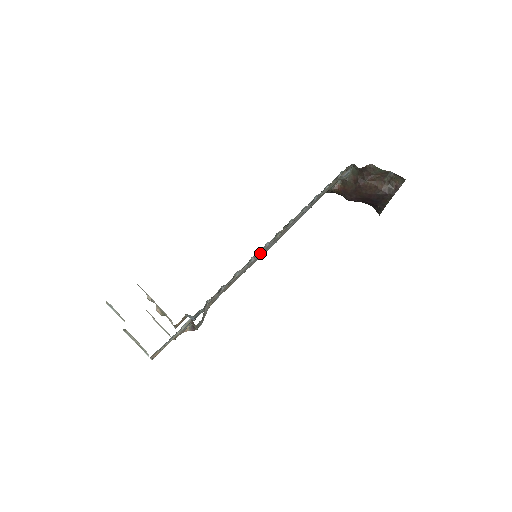
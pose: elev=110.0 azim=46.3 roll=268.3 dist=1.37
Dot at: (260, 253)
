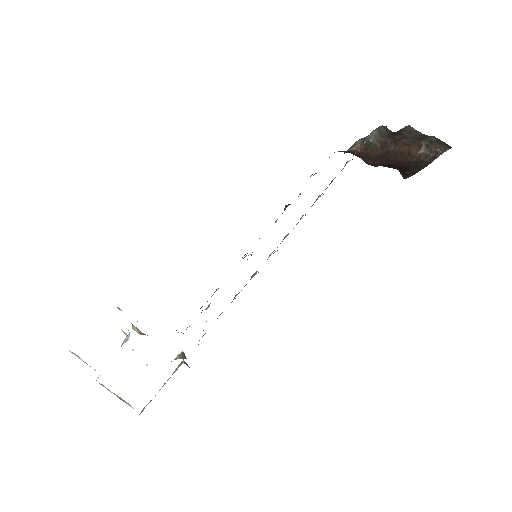
Dot at: occluded
